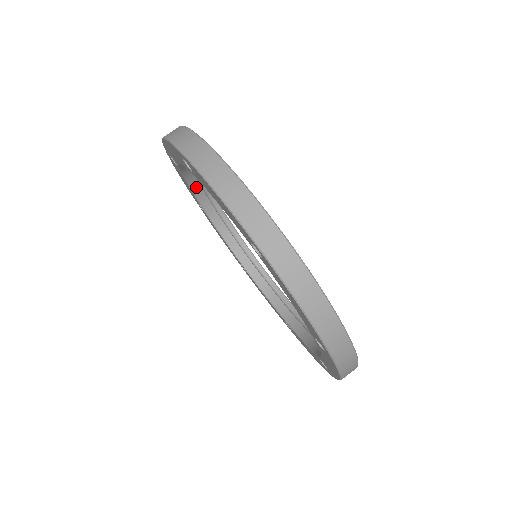
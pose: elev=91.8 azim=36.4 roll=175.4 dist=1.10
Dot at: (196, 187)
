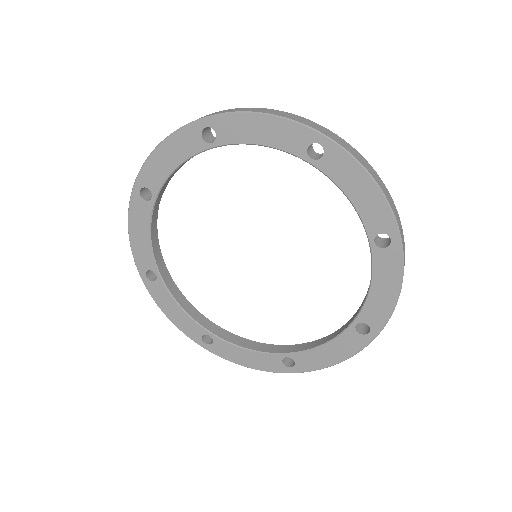
Dot at: (154, 241)
